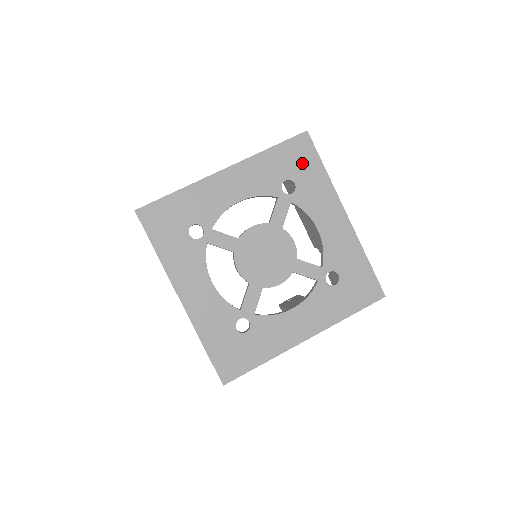
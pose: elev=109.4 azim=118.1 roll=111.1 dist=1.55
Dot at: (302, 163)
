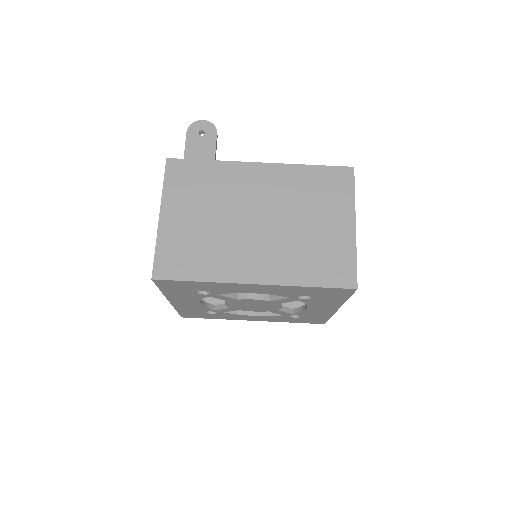
Dot at: (331, 295)
